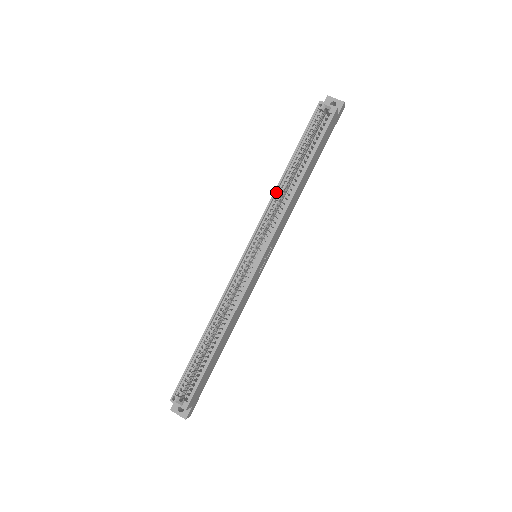
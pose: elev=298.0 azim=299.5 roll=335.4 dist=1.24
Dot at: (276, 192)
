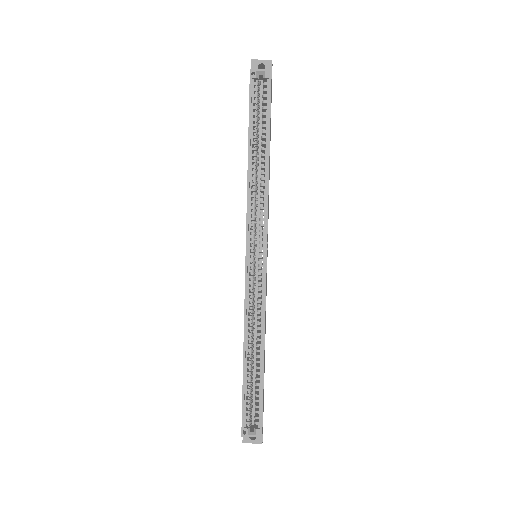
Dot at: (249, 184)
